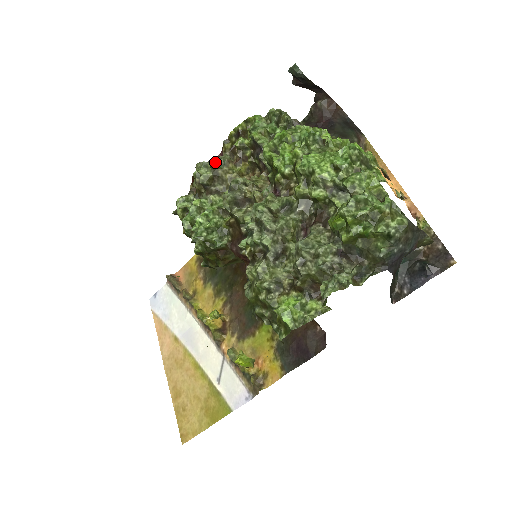
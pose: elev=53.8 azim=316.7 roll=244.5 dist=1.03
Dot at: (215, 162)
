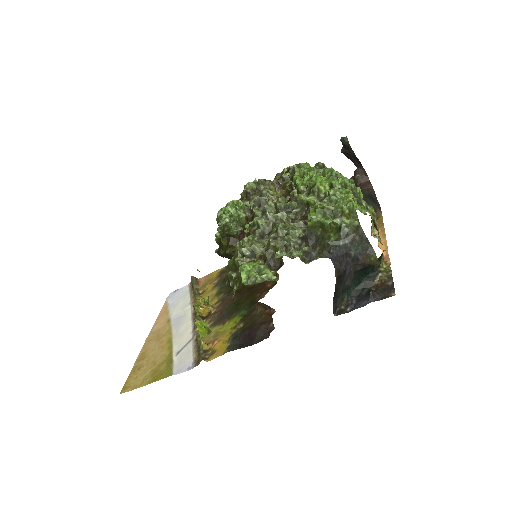
Dot at: (262, 180)
